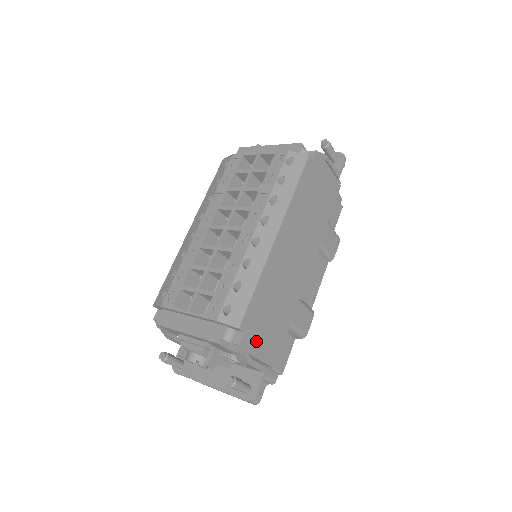
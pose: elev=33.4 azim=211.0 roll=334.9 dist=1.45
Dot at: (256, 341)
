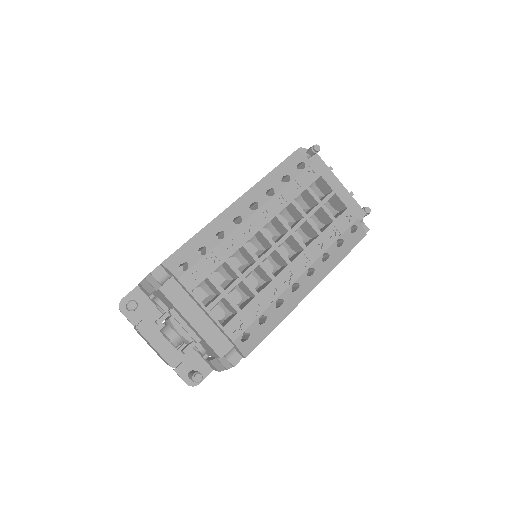
Dot at: occluded
